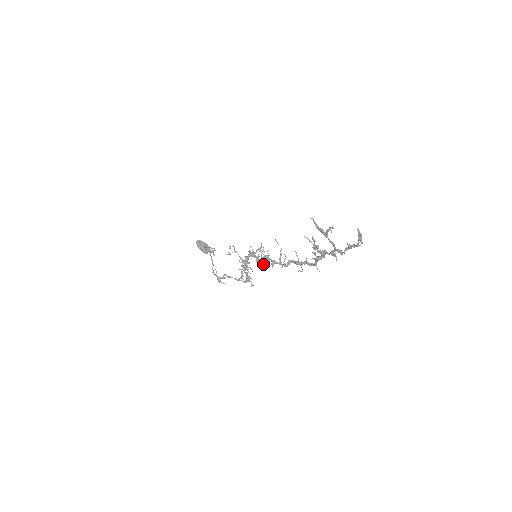
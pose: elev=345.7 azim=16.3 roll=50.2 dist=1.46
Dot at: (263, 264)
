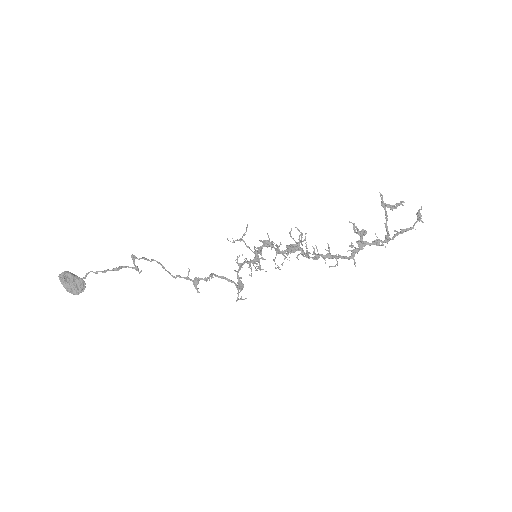
Dot at: occluded
